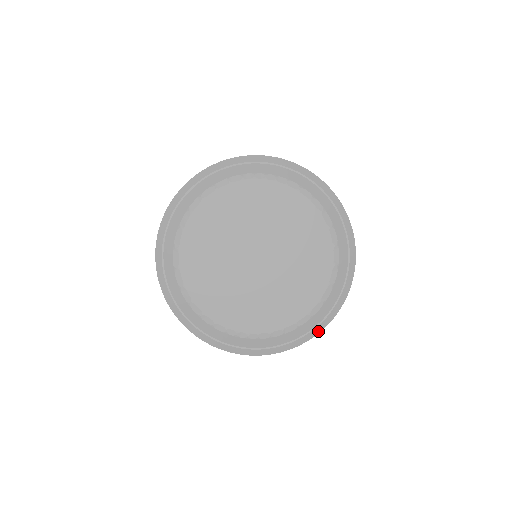
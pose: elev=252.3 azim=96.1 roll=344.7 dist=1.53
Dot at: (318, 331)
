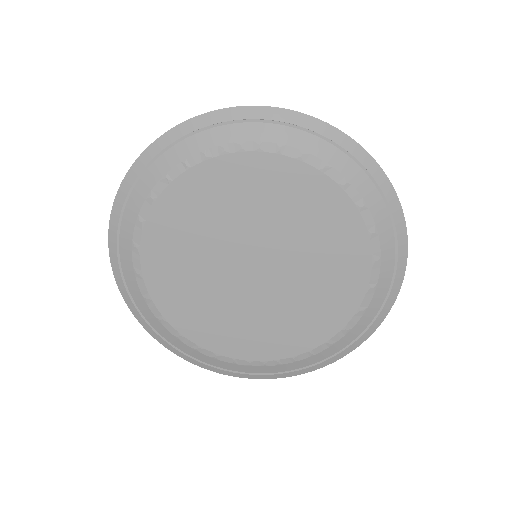
Dot at: (360, 342)
